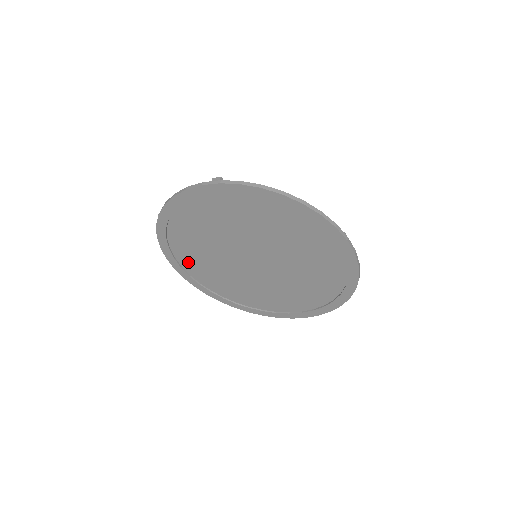
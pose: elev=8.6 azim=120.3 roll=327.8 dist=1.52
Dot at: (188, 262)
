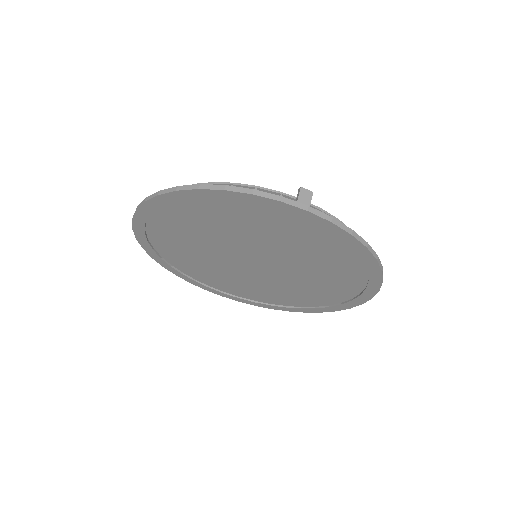
Dot at: (222, 286)
